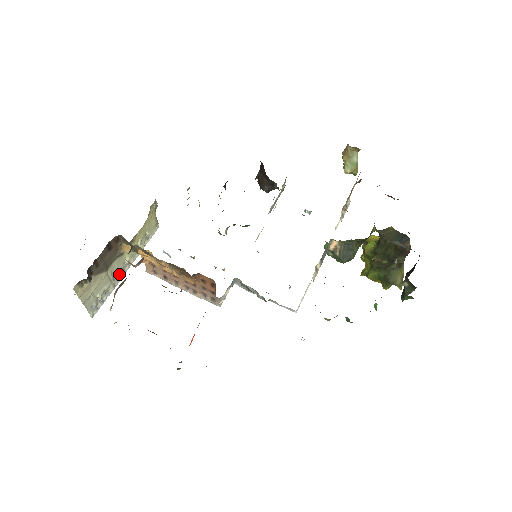
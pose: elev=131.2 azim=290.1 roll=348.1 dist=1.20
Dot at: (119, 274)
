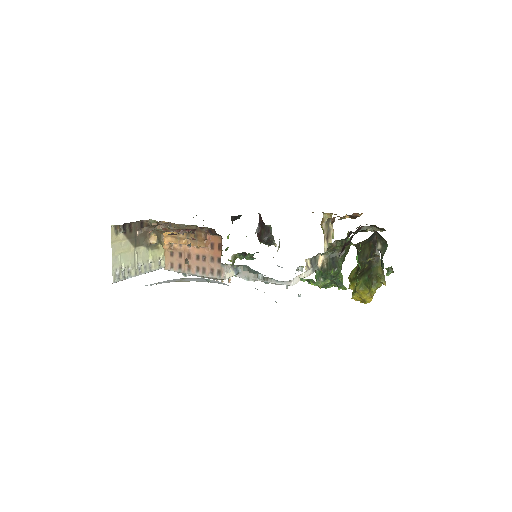
Dot at: (142, 268)
